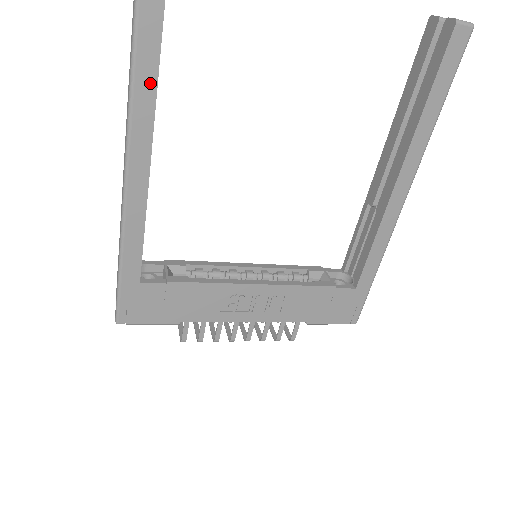
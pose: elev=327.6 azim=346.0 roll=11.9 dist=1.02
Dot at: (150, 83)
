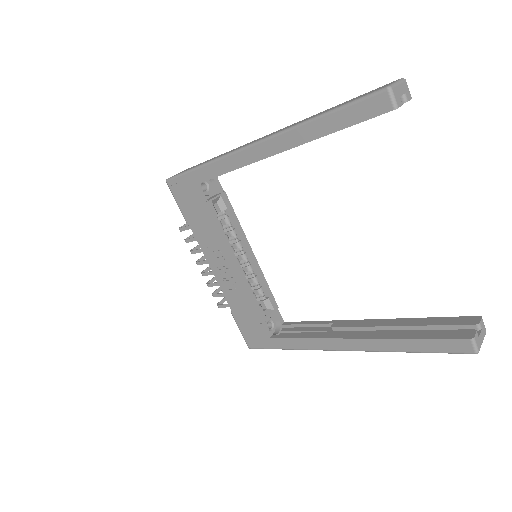
Dot at: (310, 135)
